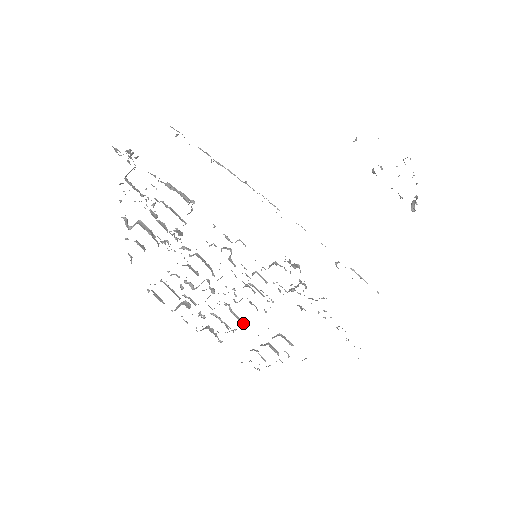
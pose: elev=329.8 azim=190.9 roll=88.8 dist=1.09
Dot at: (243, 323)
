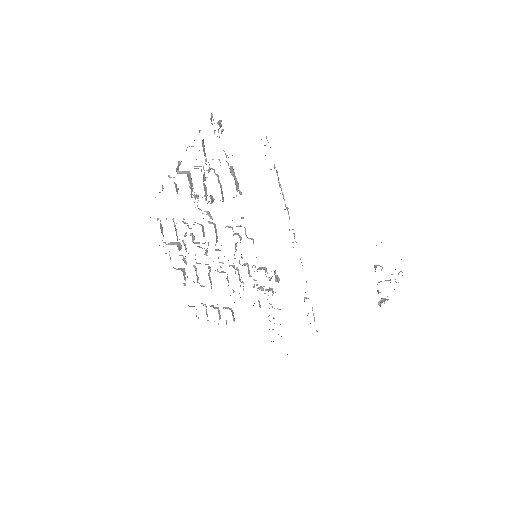
Dot at: (211, 286)
